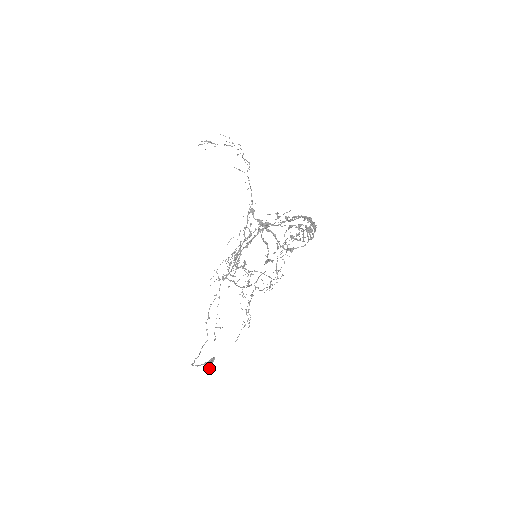
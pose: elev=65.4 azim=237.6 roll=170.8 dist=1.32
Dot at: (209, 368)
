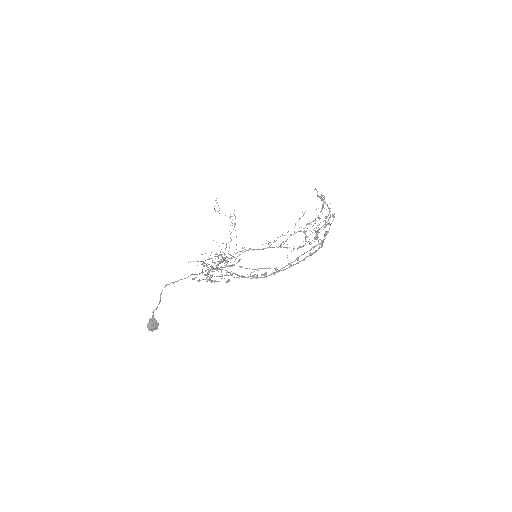
Dot at: (157, 323)
